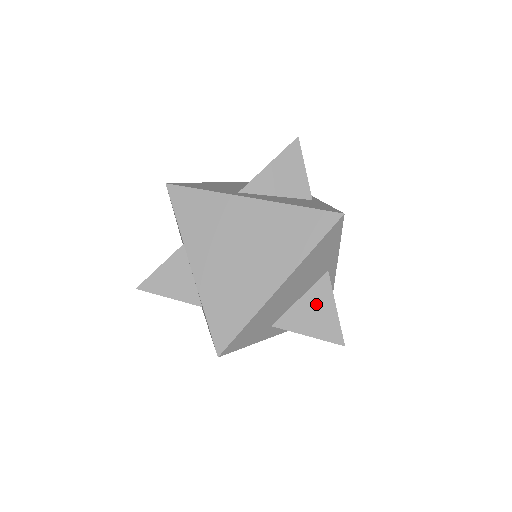
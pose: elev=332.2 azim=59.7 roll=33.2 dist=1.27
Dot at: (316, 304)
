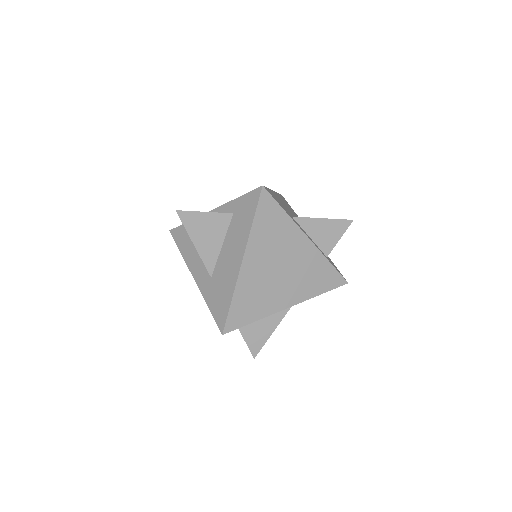
Dot at: occluded
